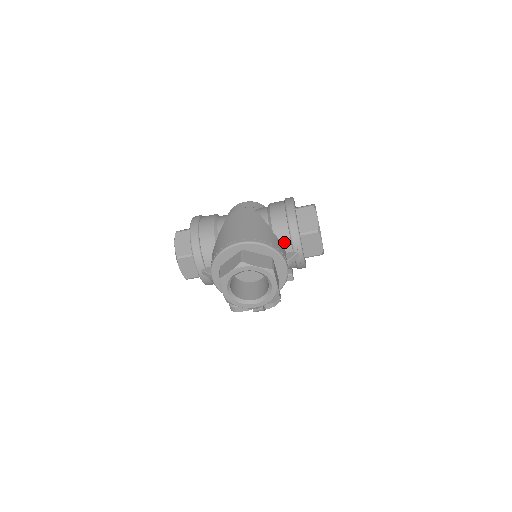
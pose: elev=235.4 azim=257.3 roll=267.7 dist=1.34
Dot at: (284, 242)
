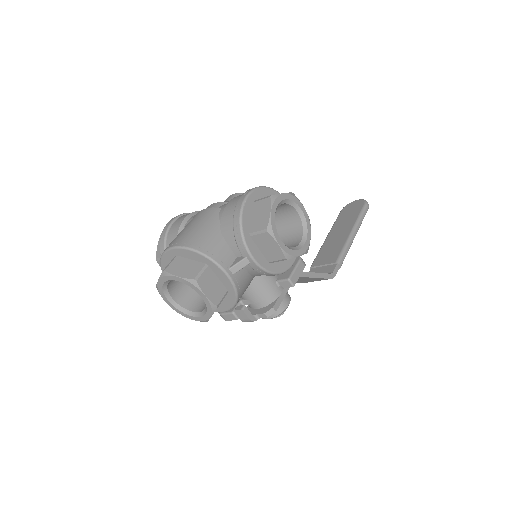
Dot at: (231, 245)
